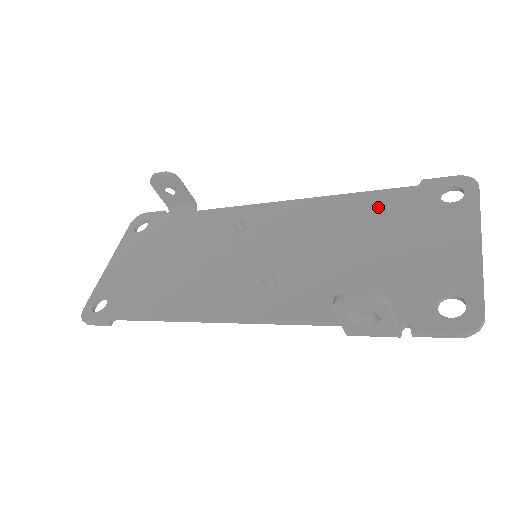
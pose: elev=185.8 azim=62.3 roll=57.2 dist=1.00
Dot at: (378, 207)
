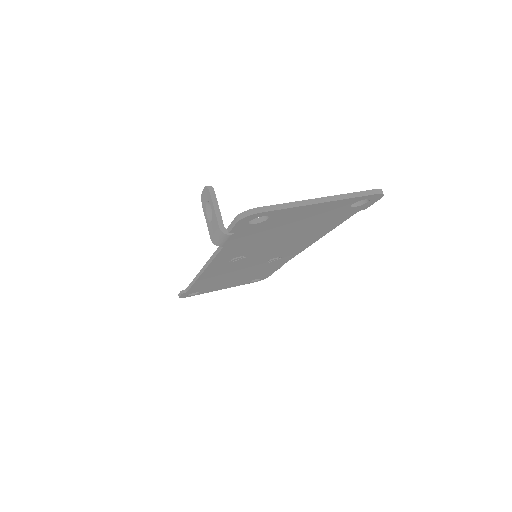
Dot at: occluded
